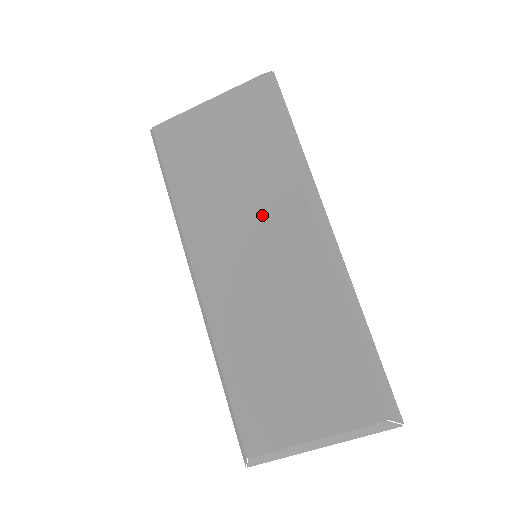
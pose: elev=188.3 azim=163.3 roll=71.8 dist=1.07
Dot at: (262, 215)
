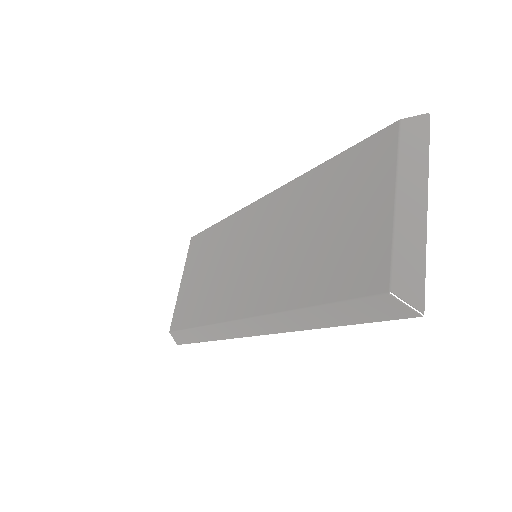
Dot at: (238, 245)
